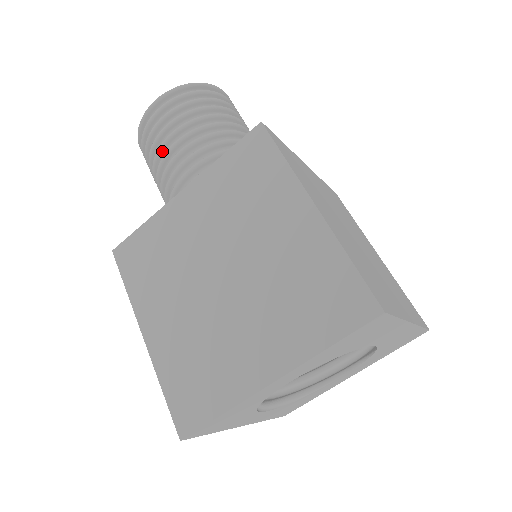
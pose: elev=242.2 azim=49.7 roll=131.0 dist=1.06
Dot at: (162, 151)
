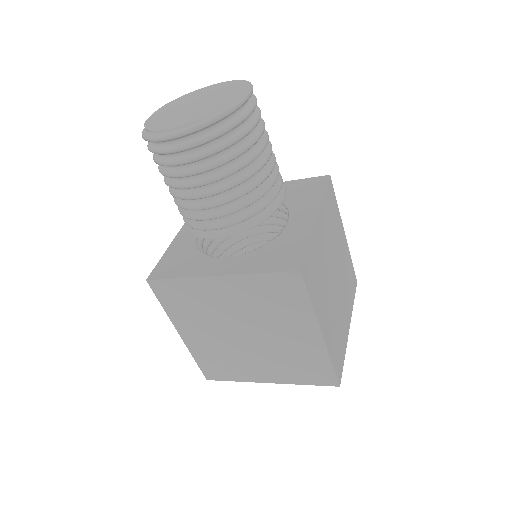
Dot at: (183, 188)
